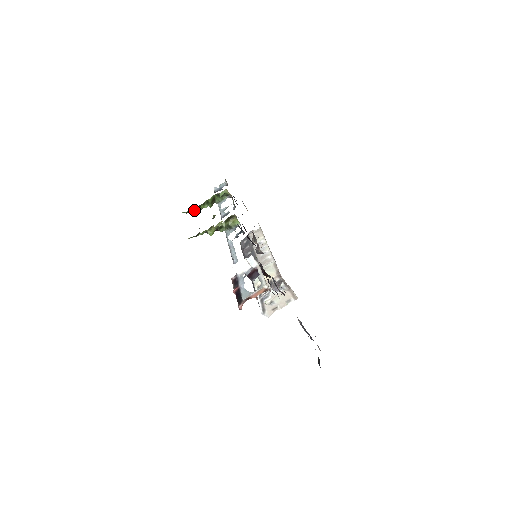
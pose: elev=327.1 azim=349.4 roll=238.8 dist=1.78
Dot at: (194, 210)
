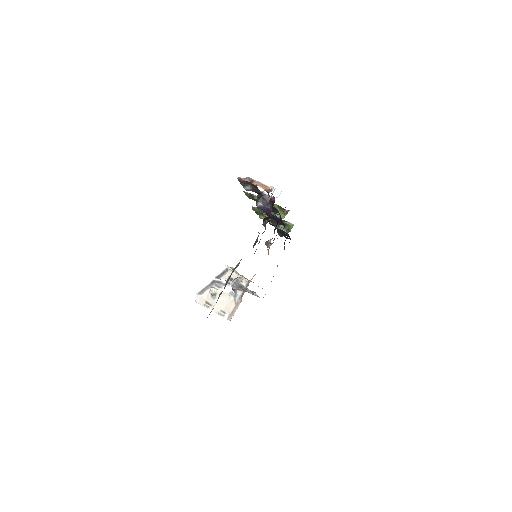
Dot at: (259, 214)
